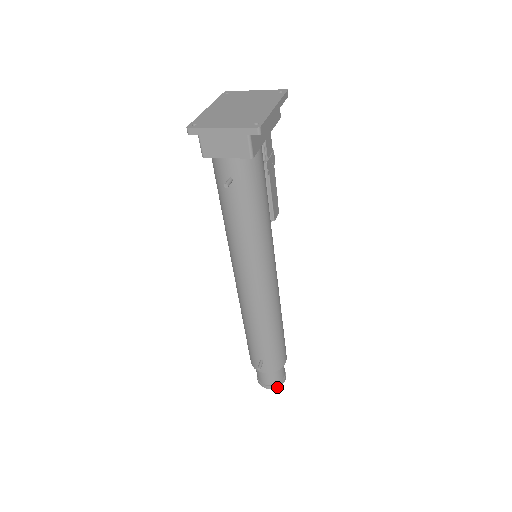
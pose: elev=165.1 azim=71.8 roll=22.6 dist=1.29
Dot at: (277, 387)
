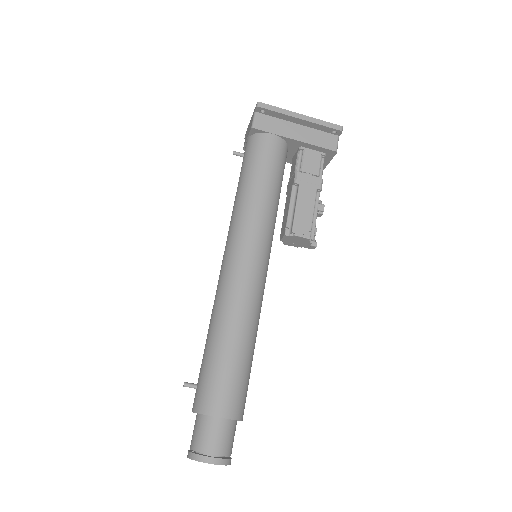
Dot at: (194, 459)
